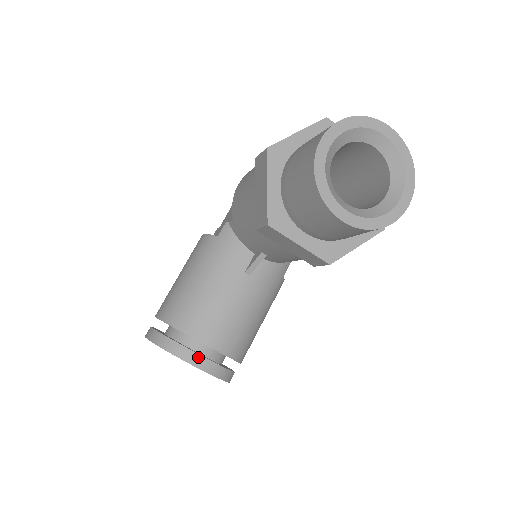
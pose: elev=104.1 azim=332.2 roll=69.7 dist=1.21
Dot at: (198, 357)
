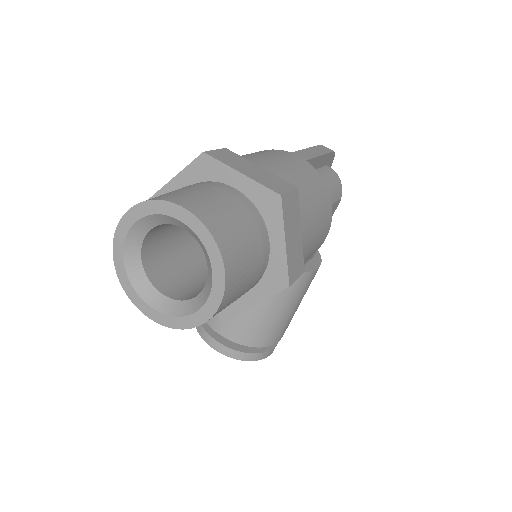
Dot at: (215, 342)
